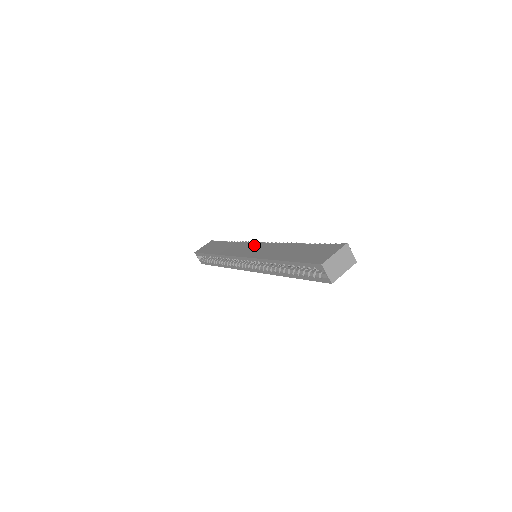
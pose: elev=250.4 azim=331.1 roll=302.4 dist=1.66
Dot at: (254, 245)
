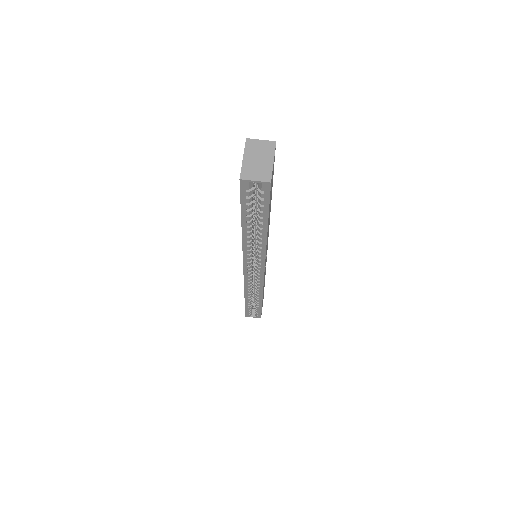
Dot at: occluded
